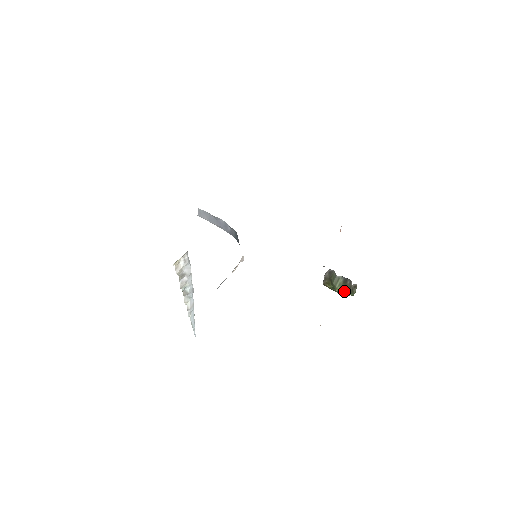
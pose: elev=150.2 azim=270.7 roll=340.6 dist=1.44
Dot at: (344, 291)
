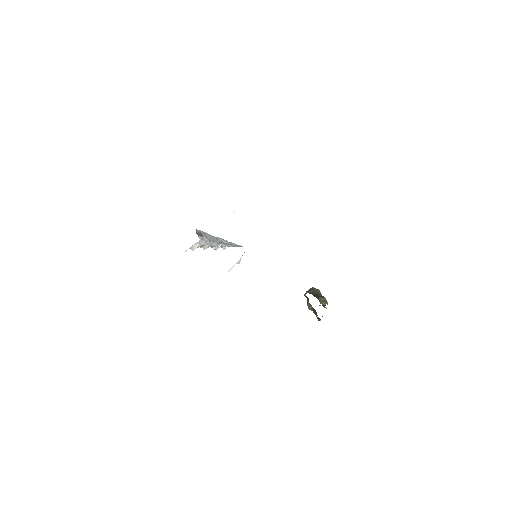
Dot at: occluded
